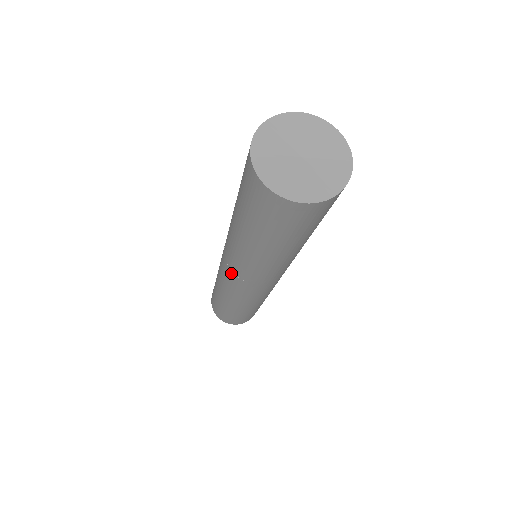
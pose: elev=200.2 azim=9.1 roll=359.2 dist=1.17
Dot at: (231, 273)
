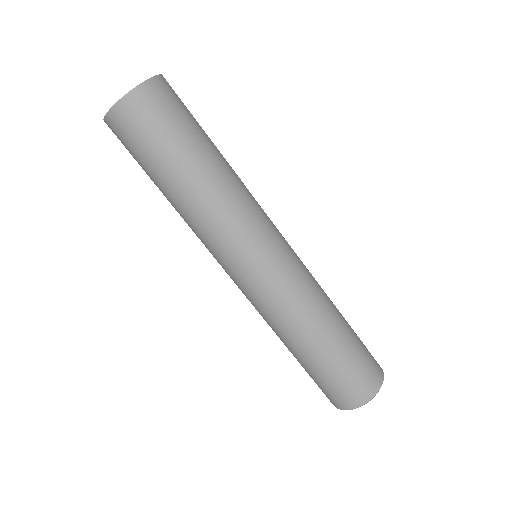
Dot at: occluded
